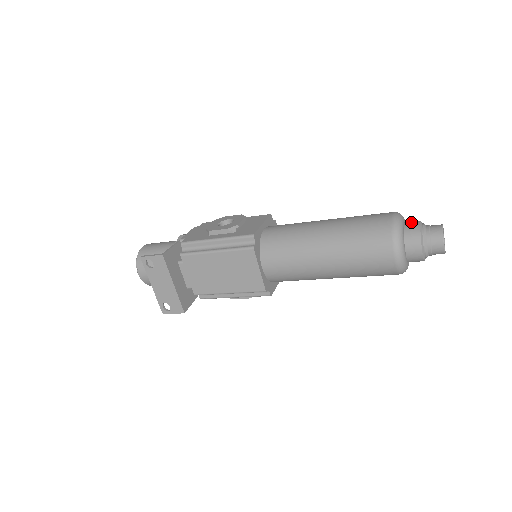
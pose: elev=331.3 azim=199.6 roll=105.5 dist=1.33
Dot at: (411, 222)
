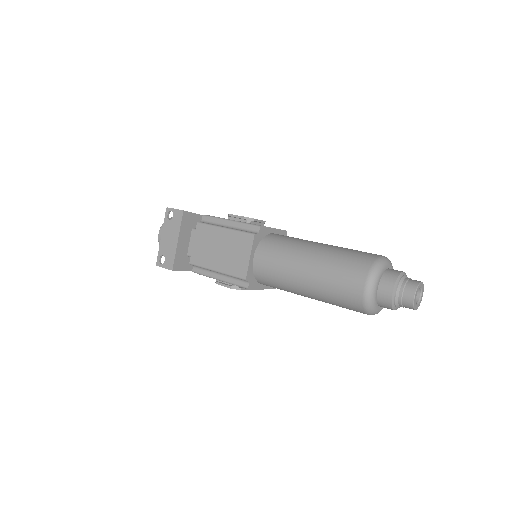
Dot at: occluded
